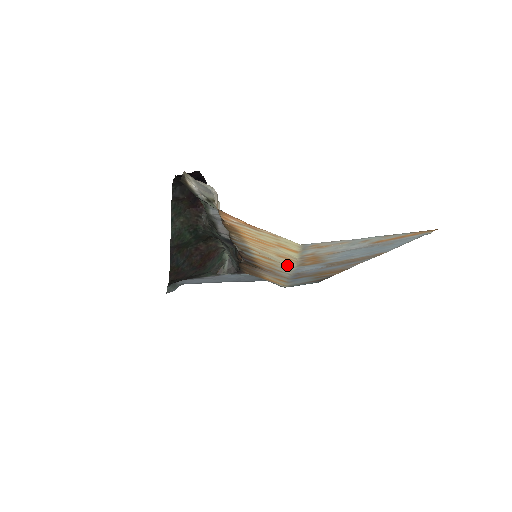
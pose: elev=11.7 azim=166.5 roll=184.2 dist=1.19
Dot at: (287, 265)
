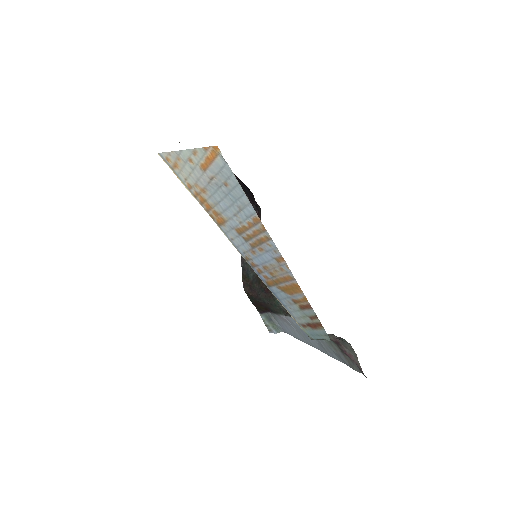
Dot at: occluded
